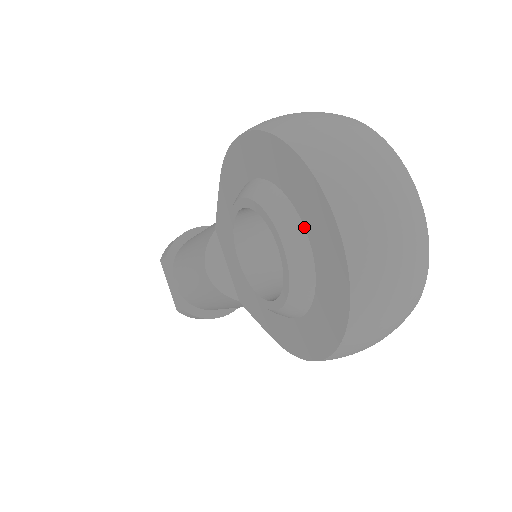
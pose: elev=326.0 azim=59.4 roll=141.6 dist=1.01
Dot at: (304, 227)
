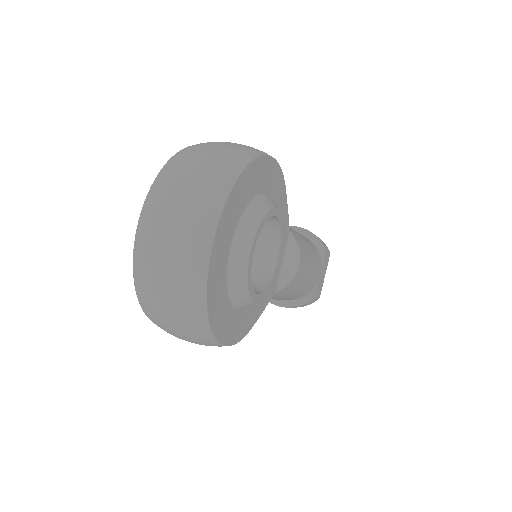
Dot at: occluded
